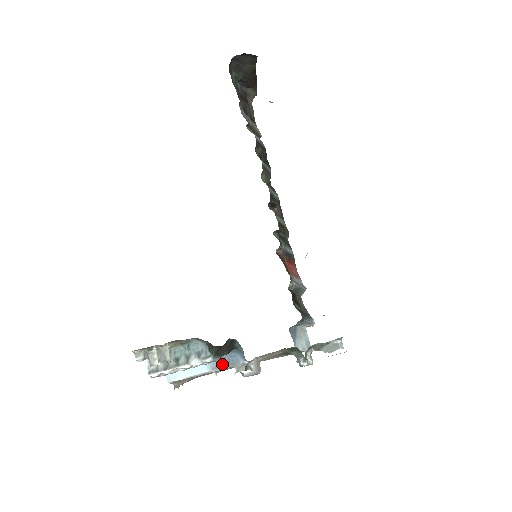
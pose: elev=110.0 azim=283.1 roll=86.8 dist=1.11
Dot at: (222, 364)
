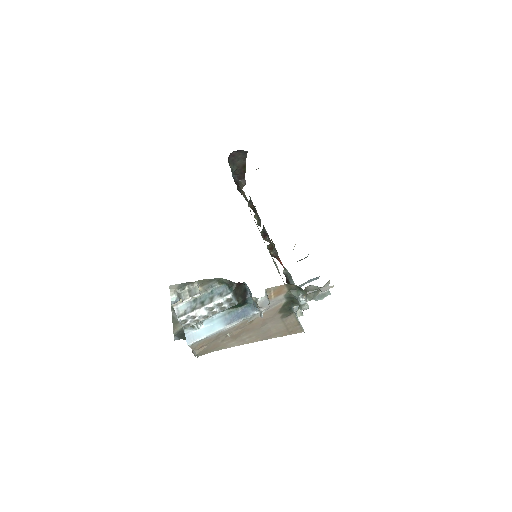
Dot at: (236, 319)
